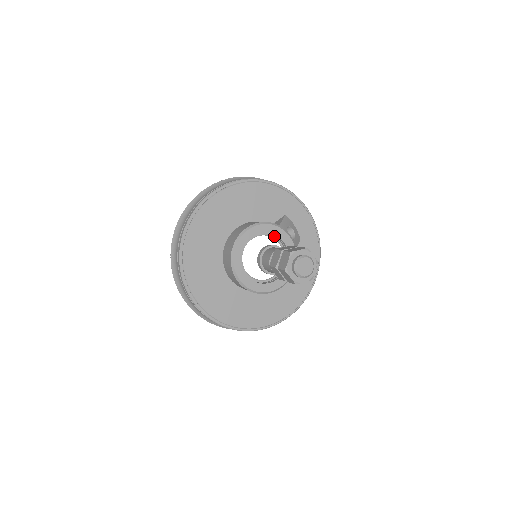
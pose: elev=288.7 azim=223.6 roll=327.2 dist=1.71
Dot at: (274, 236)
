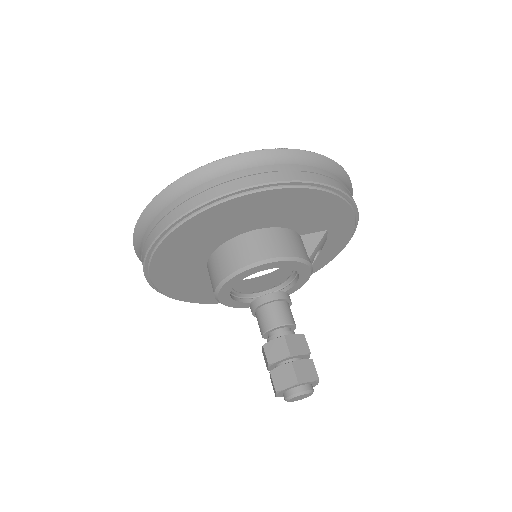
Dot at: occluded
